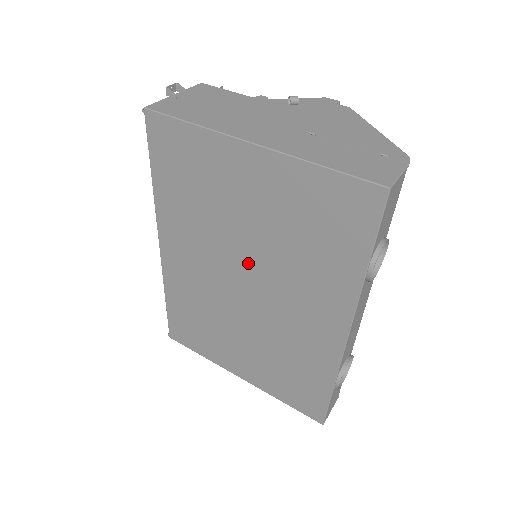
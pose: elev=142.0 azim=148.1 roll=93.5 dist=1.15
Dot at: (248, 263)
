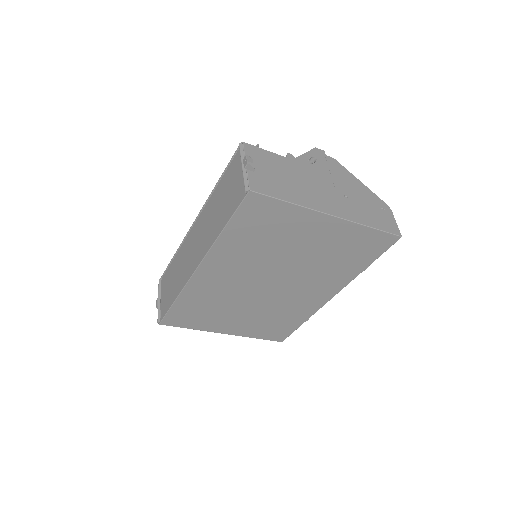
Dot at: (283, 273)
